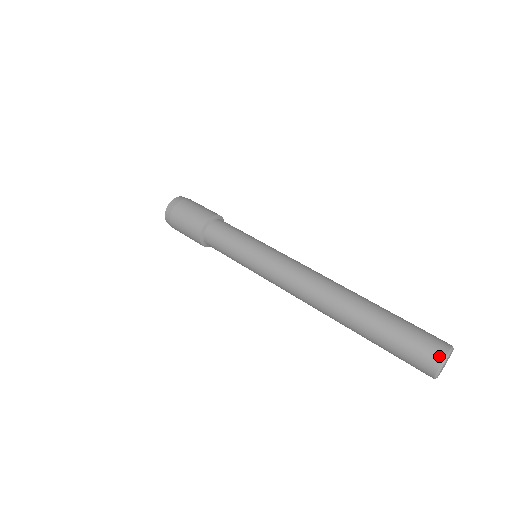
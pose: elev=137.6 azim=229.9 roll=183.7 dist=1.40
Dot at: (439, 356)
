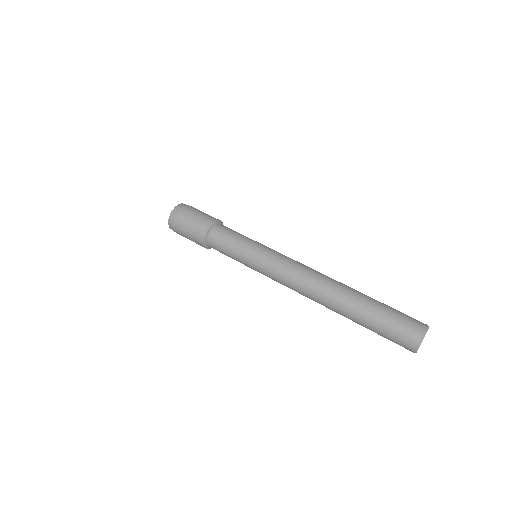
Dot at: (421, 330)
